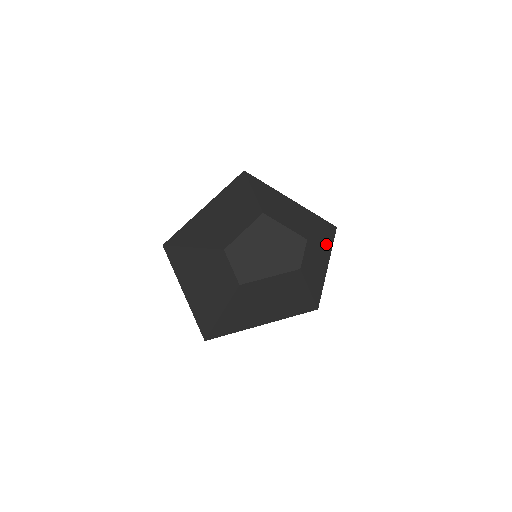
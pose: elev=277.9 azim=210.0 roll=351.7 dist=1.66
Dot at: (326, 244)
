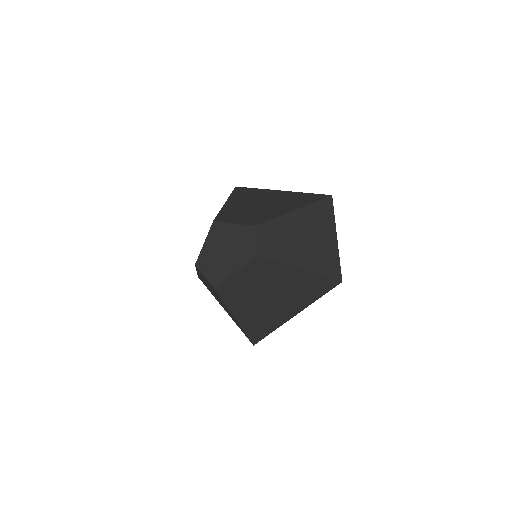
Dot at: (313, 218)
